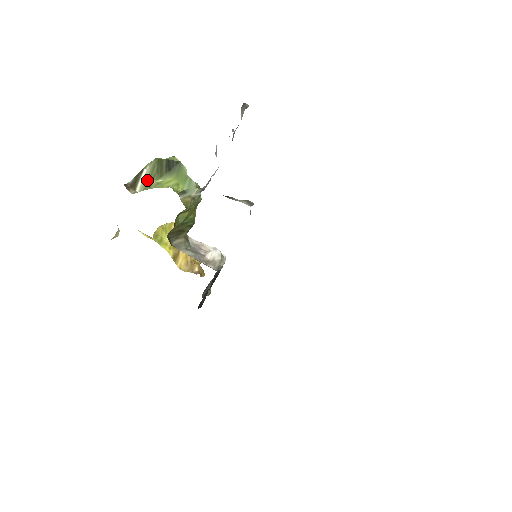
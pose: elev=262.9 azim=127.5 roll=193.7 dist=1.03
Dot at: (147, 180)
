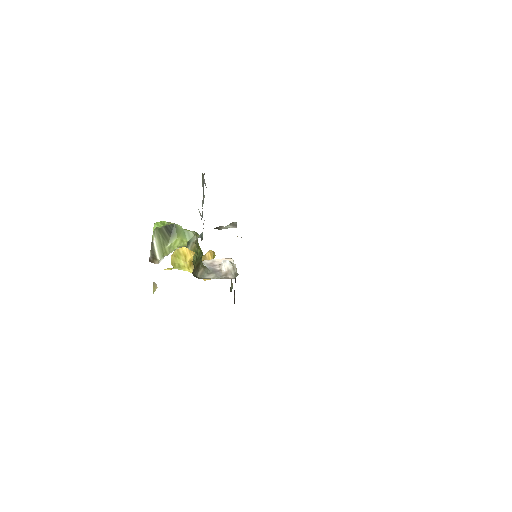
Dot at: (160, 248)
